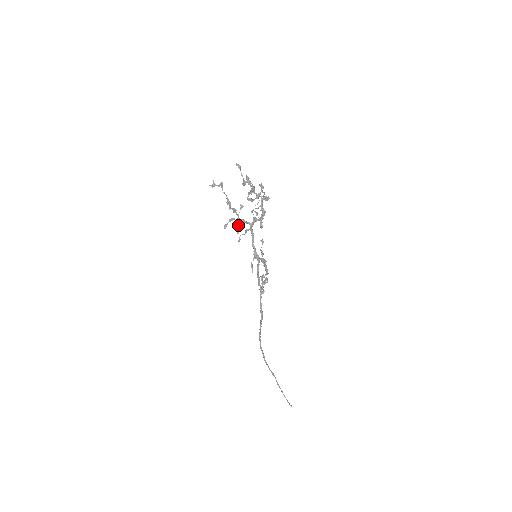
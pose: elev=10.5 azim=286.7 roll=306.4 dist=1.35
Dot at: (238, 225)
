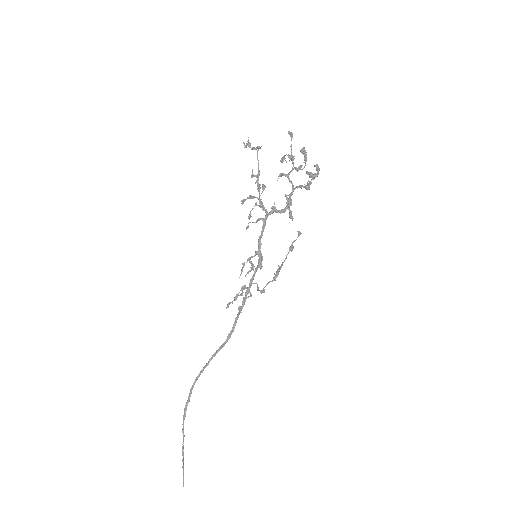
Dot at: (253, 208)
